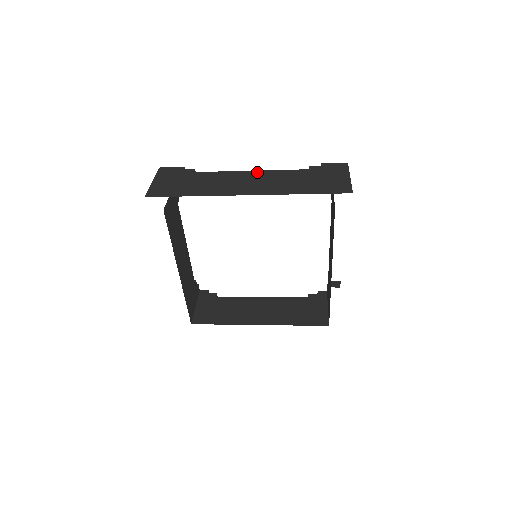
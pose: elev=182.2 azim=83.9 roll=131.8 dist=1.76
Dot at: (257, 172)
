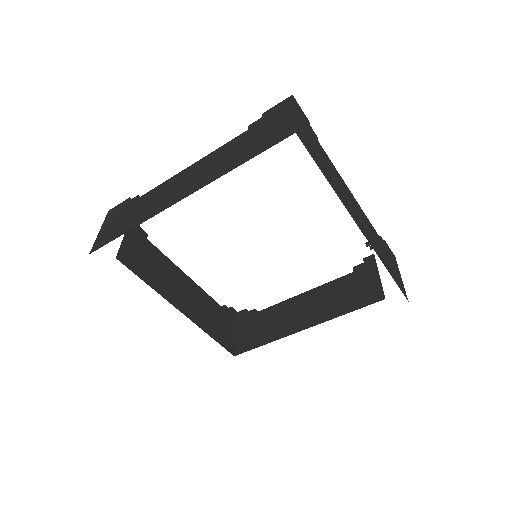
Dot at: (194, 165)
